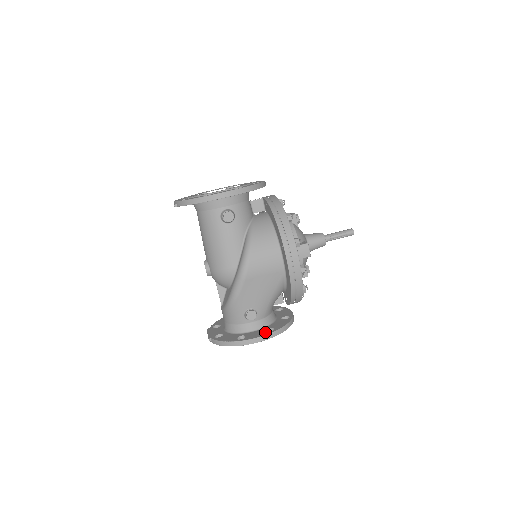
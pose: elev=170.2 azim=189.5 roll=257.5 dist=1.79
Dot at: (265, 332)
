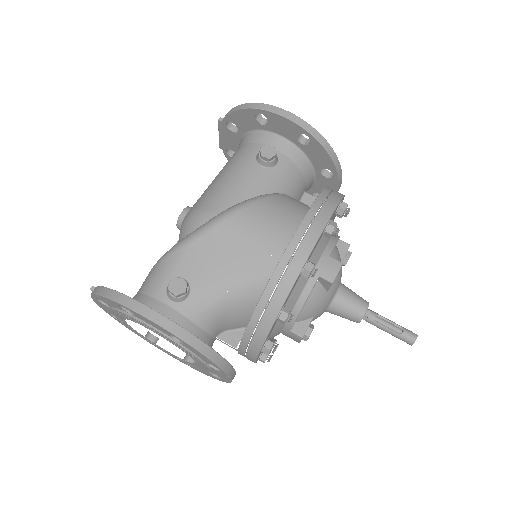
Dot at: occluded
